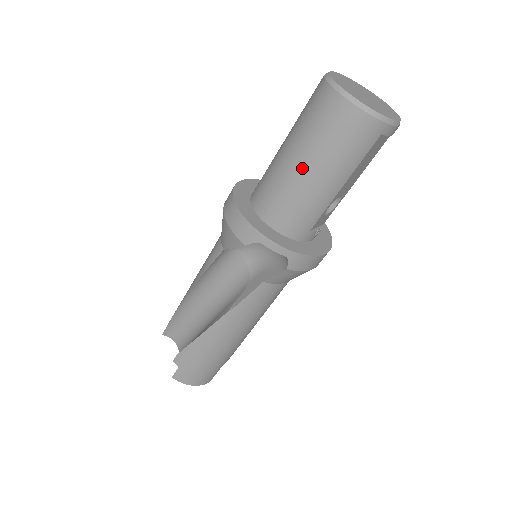
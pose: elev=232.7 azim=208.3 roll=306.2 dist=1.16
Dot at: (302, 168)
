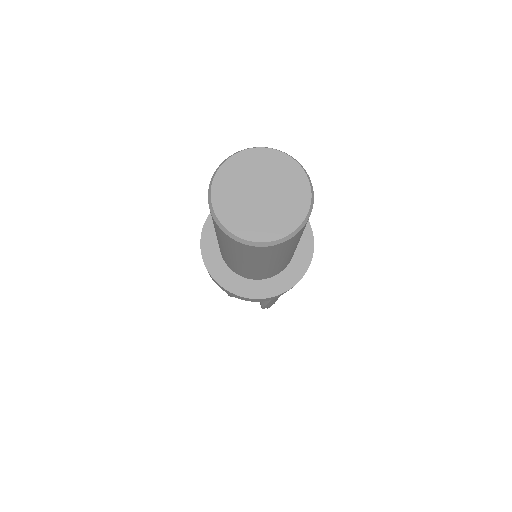
Dot at: (271, 265)
